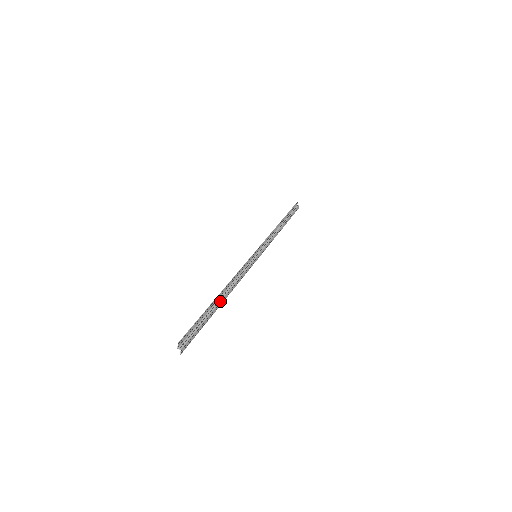
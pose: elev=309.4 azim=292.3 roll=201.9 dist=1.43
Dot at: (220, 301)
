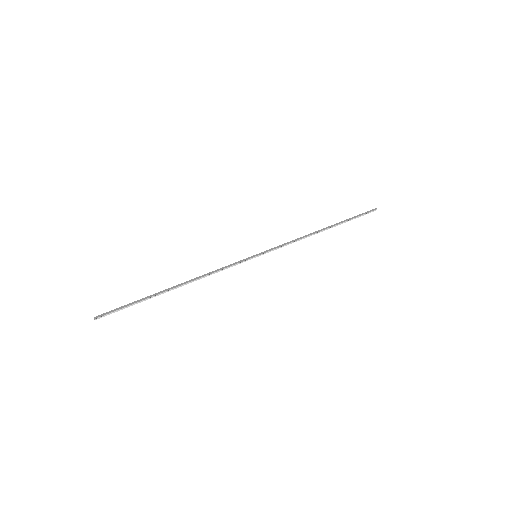
Dot at: occluded
